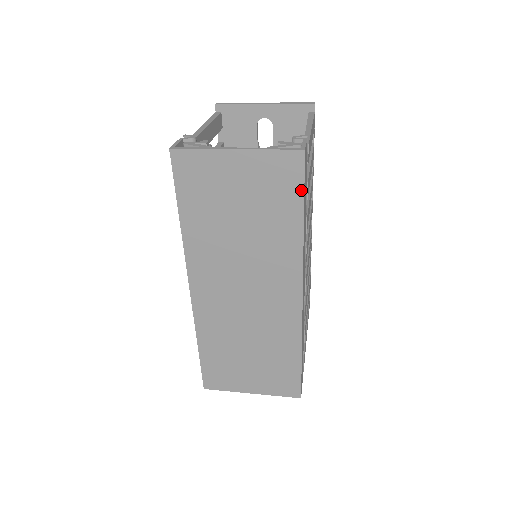
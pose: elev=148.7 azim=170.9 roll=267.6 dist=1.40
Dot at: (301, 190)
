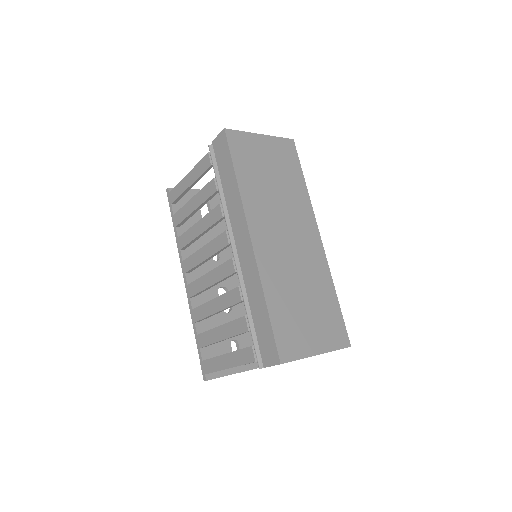
Dot at: (298, 162)
